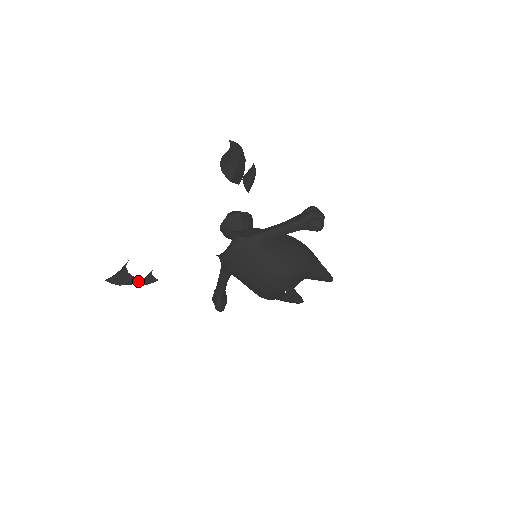
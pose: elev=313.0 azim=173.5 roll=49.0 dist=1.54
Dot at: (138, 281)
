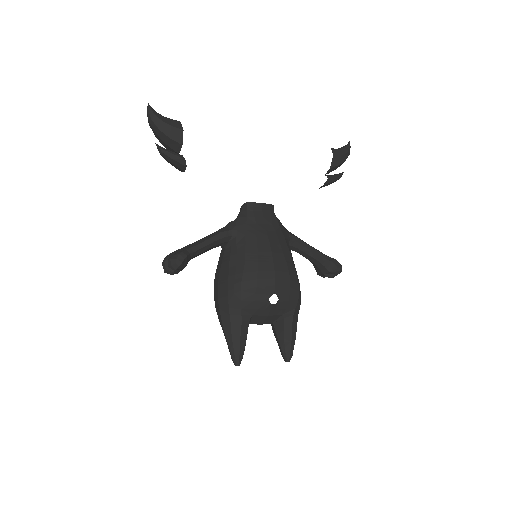
Dot at: (175, 135)
